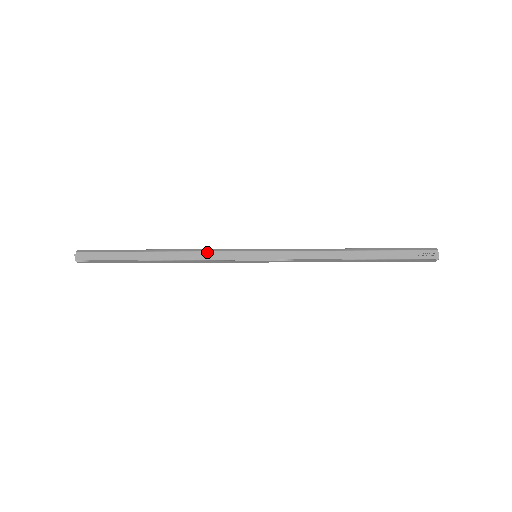
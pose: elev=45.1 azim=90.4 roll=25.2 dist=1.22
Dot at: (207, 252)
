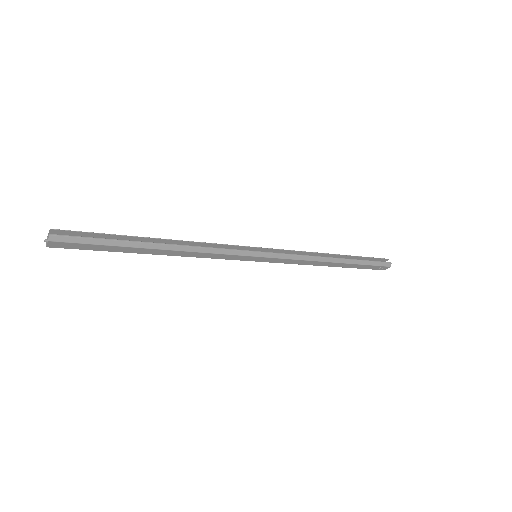
Dot at: (212, 254)
